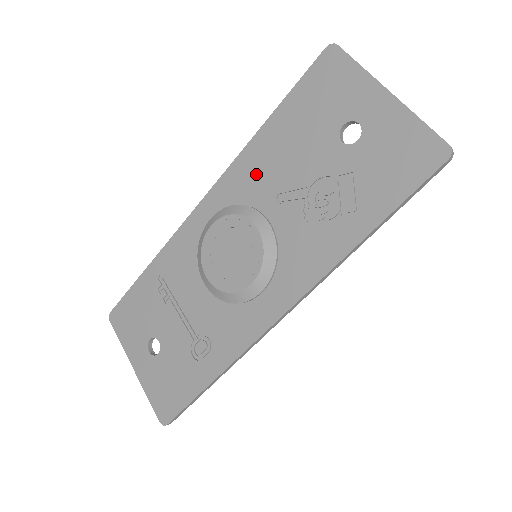
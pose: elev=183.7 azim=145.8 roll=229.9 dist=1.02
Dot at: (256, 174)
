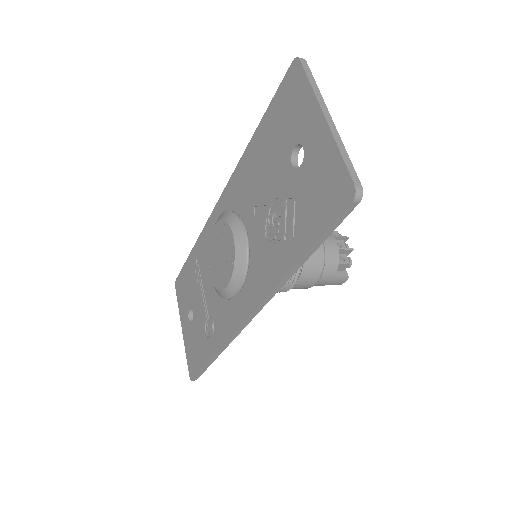
Dot at: (245, 184)
